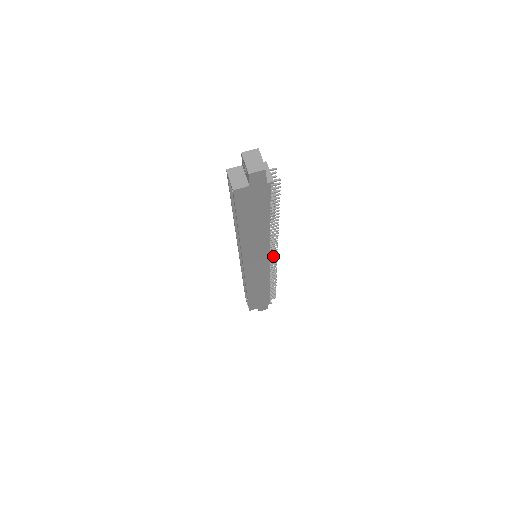
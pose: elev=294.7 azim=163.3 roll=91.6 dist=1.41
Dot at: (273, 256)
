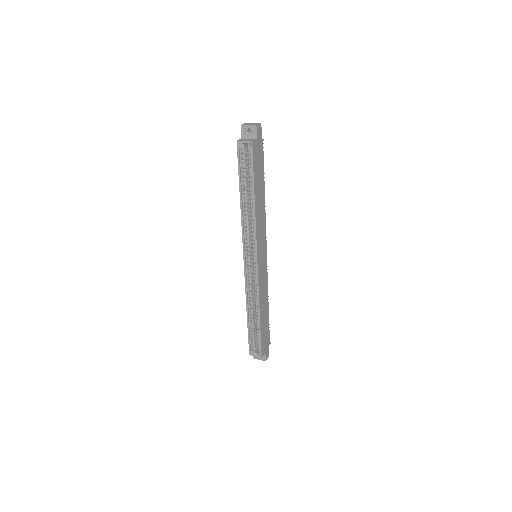
Dot at: occluded
